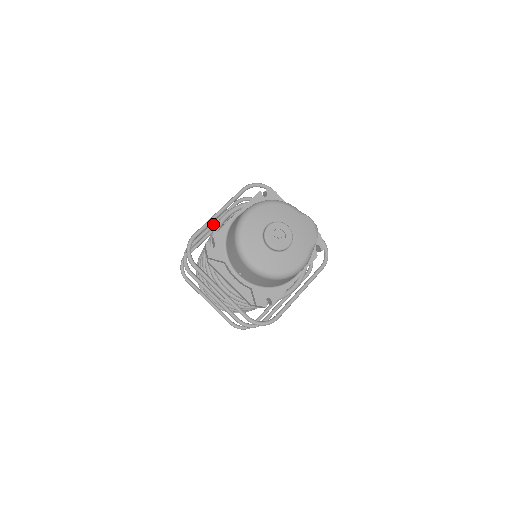
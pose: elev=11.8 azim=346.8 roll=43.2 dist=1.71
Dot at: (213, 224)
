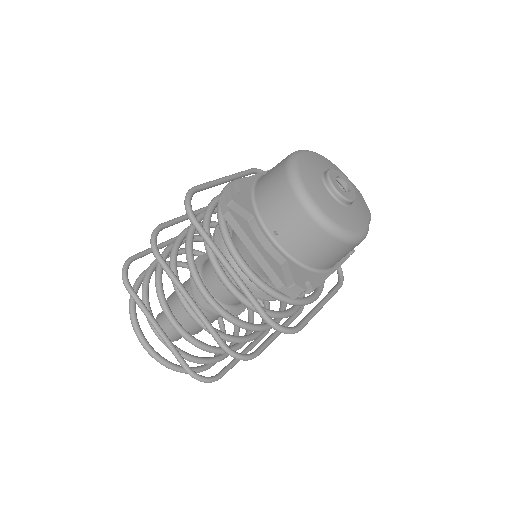
Dot at: occluded
